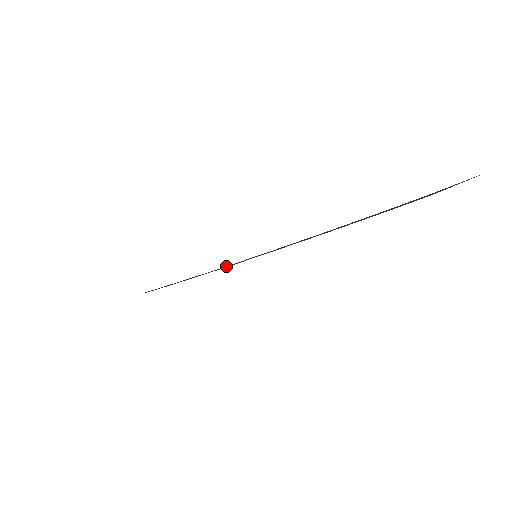
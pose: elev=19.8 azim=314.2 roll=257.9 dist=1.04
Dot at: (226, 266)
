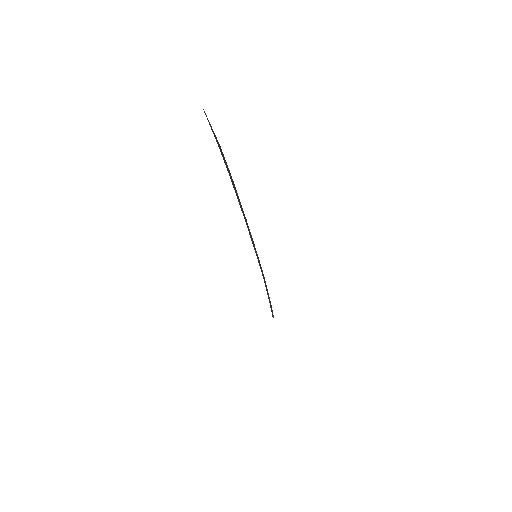
Dot at: (263, 275)
